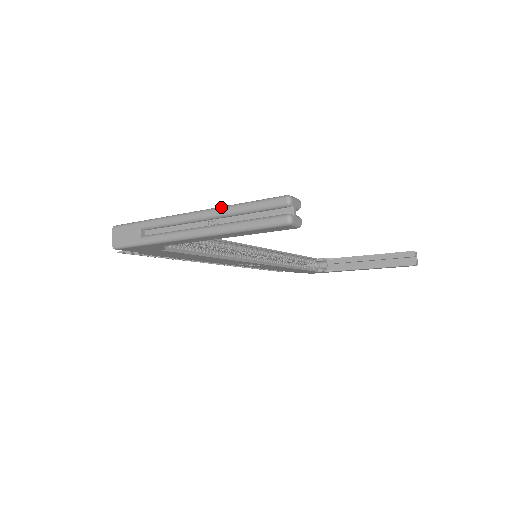
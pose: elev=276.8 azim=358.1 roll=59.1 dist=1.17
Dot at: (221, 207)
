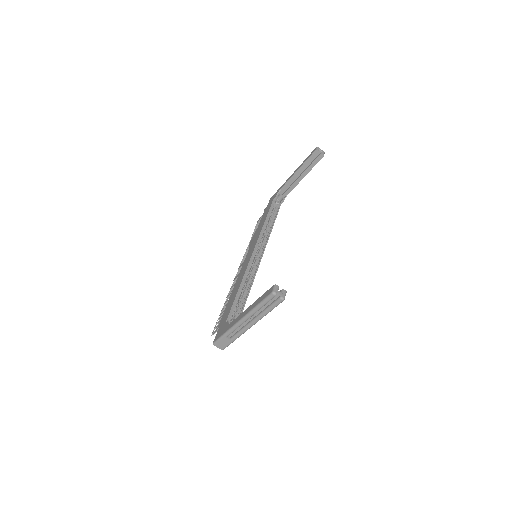
Dot at: (251, 312)
